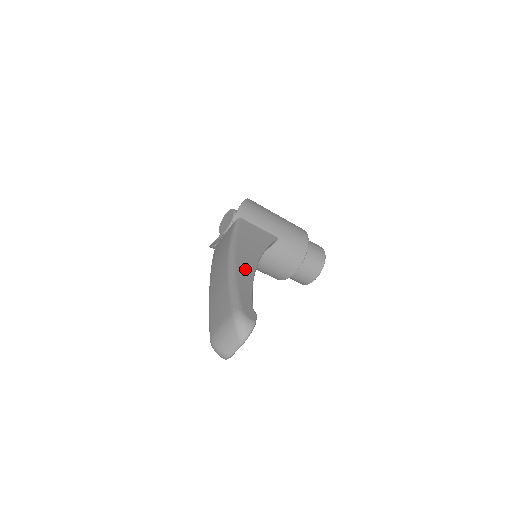
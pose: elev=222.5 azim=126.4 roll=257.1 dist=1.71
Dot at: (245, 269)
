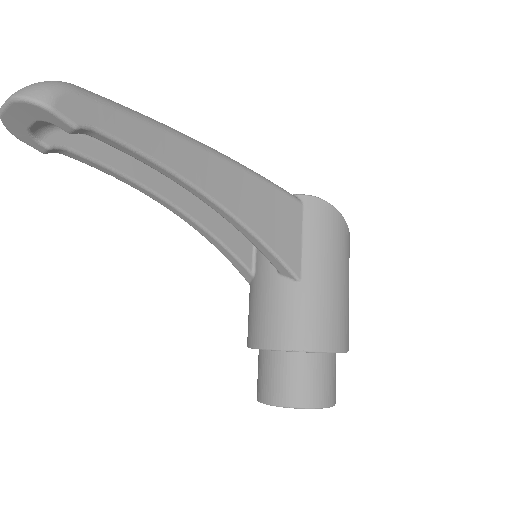
Dot at: (190, 161)
